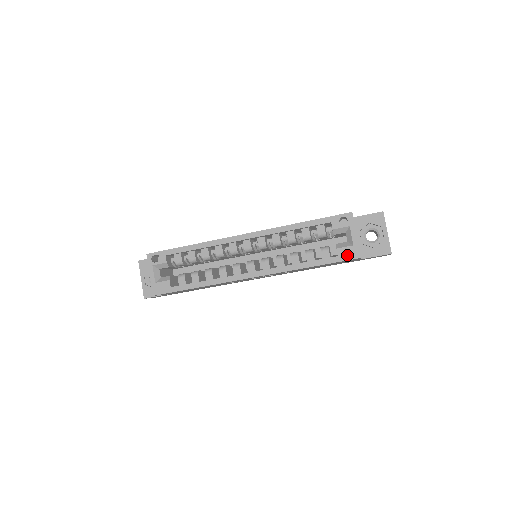
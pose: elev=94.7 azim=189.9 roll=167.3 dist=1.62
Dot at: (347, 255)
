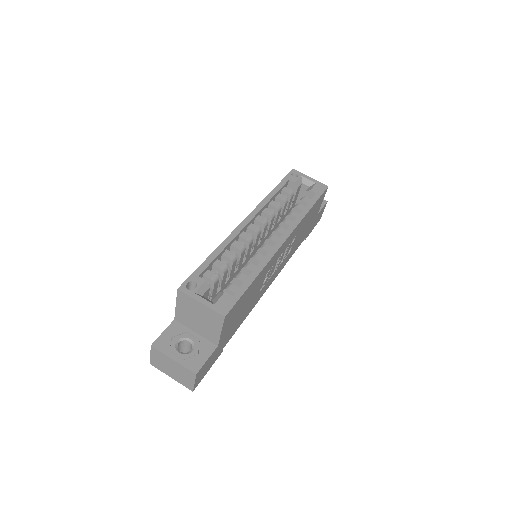
Dot at: (320, 189)
